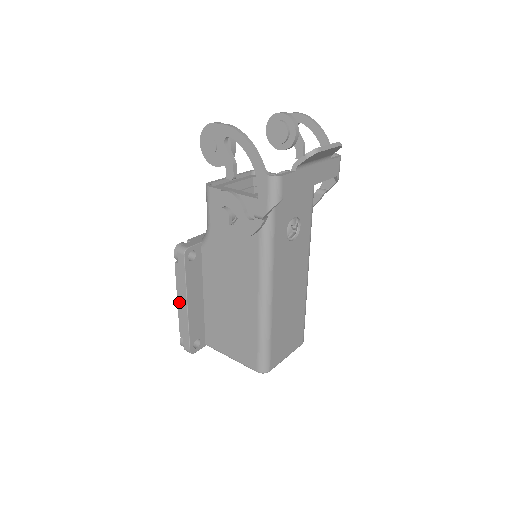
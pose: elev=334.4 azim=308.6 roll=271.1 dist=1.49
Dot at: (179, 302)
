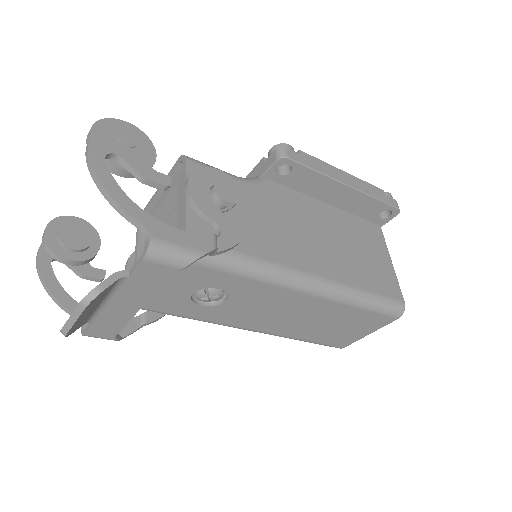
Dot at: occluded
